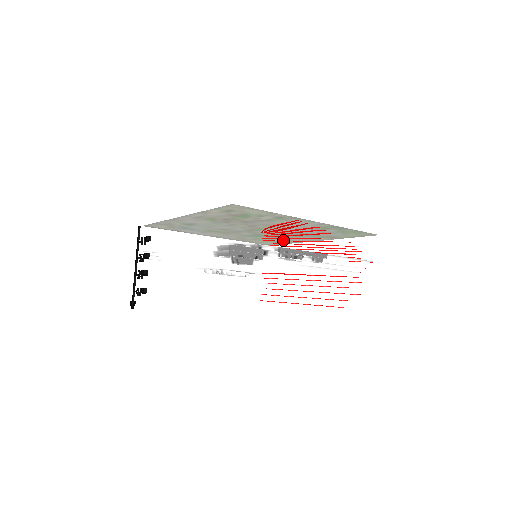
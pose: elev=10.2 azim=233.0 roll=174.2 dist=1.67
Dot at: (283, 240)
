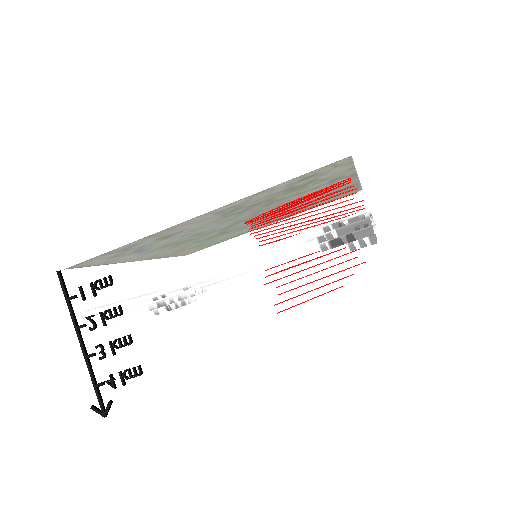
Dot at: (230, 236)
